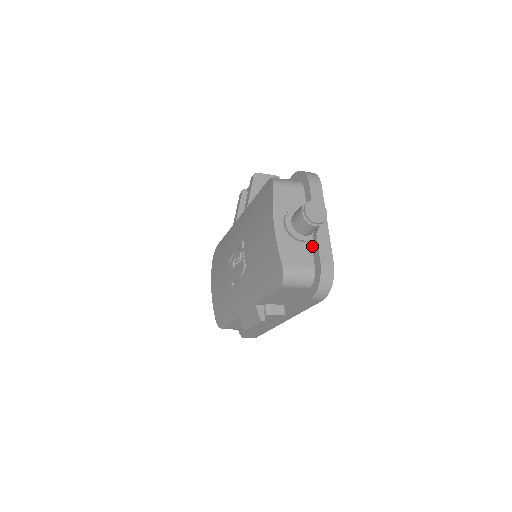
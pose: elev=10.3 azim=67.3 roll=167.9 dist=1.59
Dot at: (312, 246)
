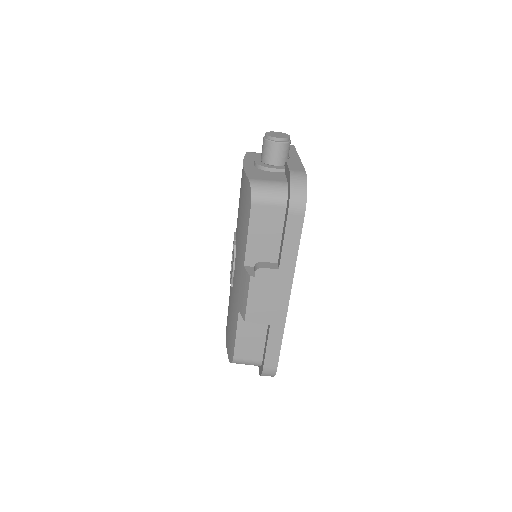
Dot at: (285, 173)
